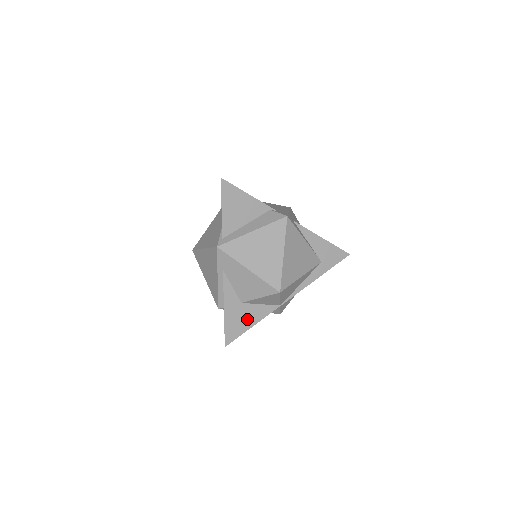
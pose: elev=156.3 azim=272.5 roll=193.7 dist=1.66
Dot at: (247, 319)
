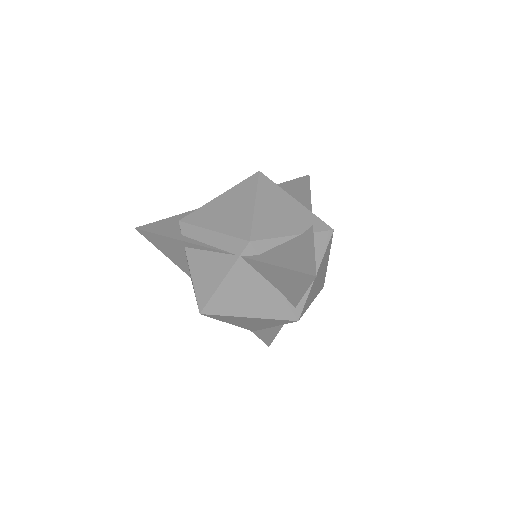
Dot at: occluded
